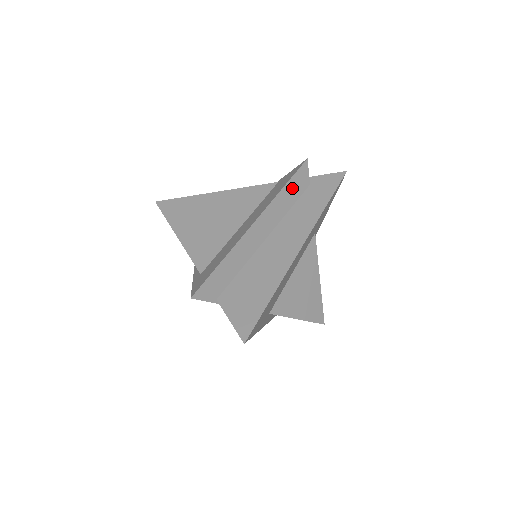
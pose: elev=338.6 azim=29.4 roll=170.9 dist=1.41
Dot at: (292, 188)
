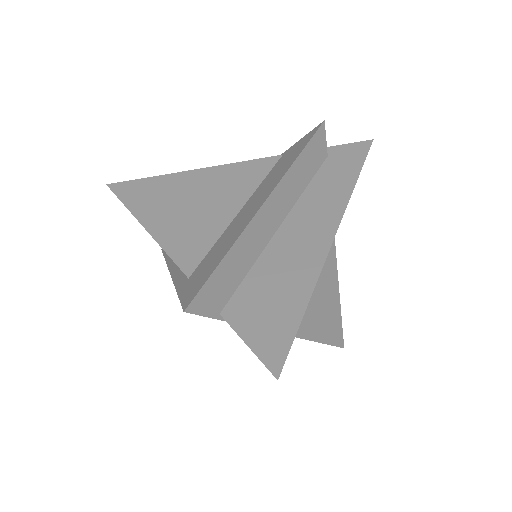
Dot at: (309, 157)
